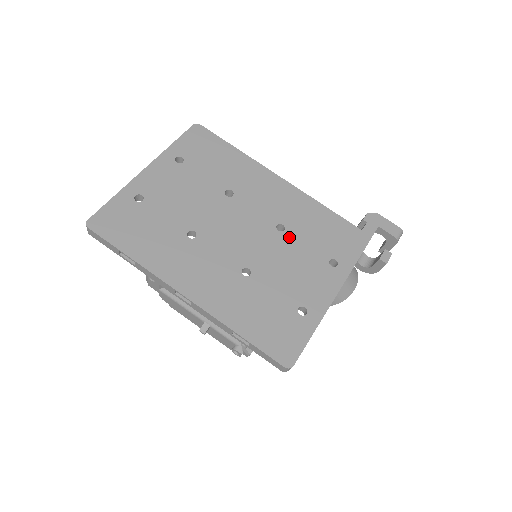
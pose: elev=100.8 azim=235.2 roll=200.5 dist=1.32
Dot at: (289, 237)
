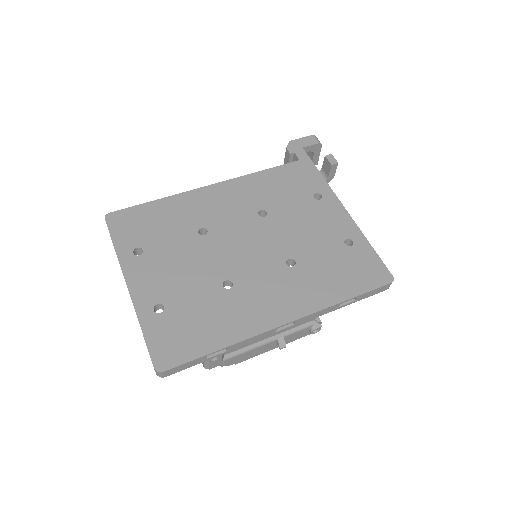
Dot at: (276, 213)
